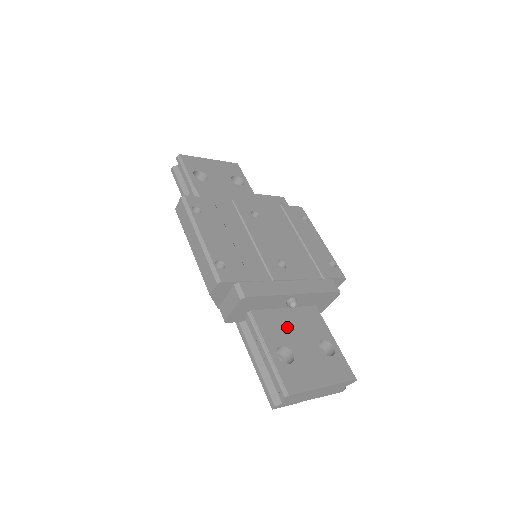
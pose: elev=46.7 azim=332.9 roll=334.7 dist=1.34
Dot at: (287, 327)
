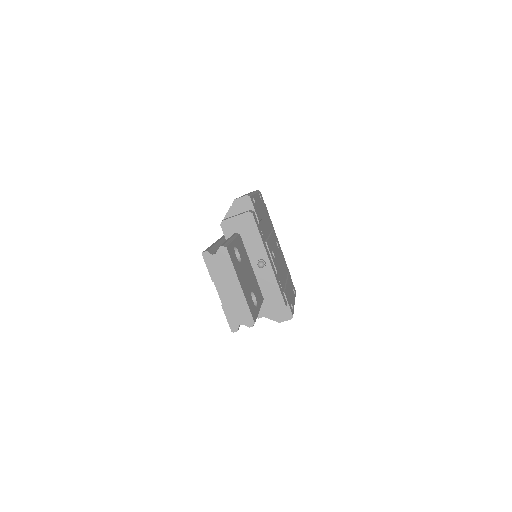
Dot at: (247, 263)
